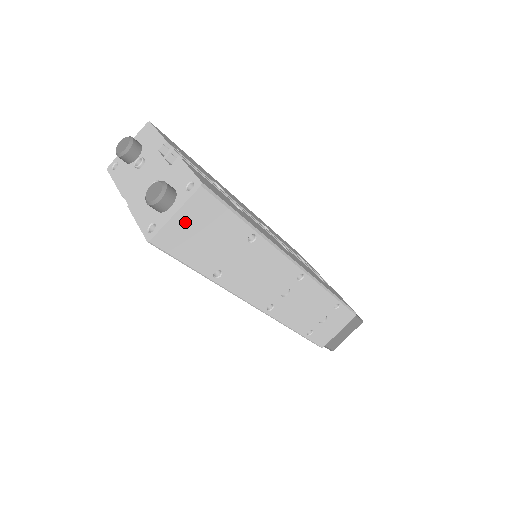
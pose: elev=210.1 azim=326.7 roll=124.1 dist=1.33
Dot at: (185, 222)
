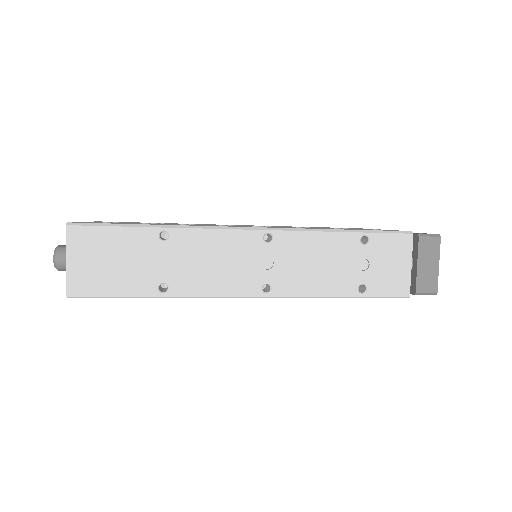
Dot at: (82, 262)
